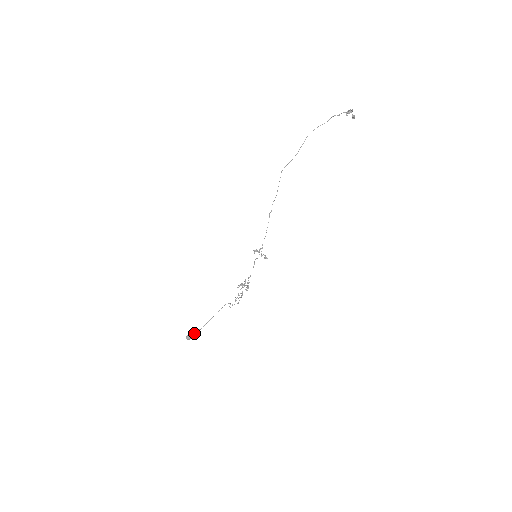
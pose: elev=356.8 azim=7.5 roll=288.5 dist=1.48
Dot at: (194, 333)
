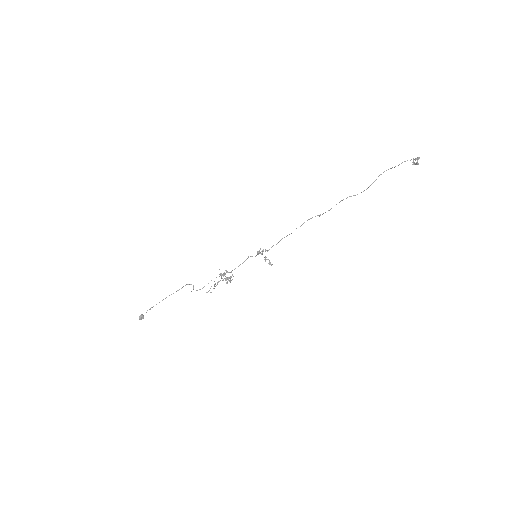
Dot at: occluded
